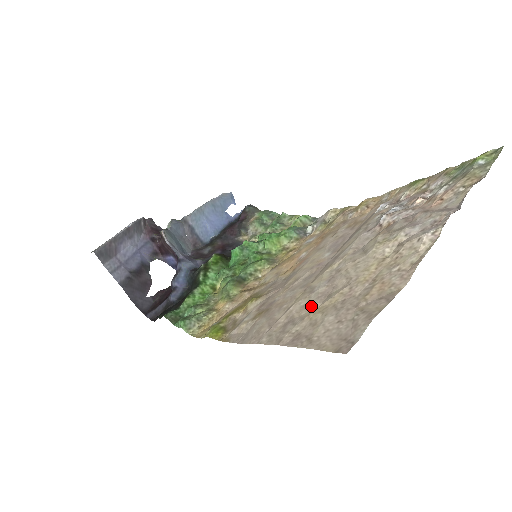
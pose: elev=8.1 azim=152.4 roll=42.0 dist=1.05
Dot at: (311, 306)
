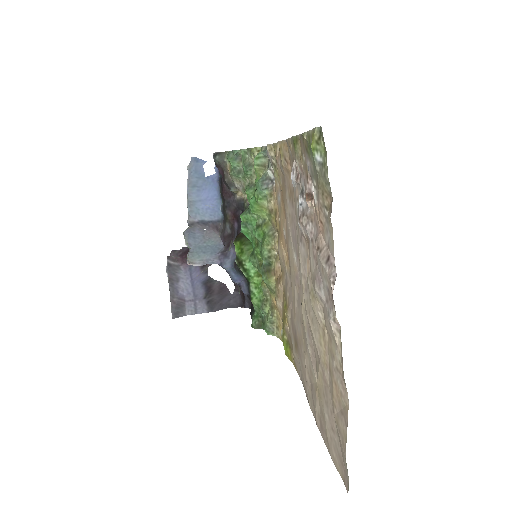
Dot at: (313, 375)
